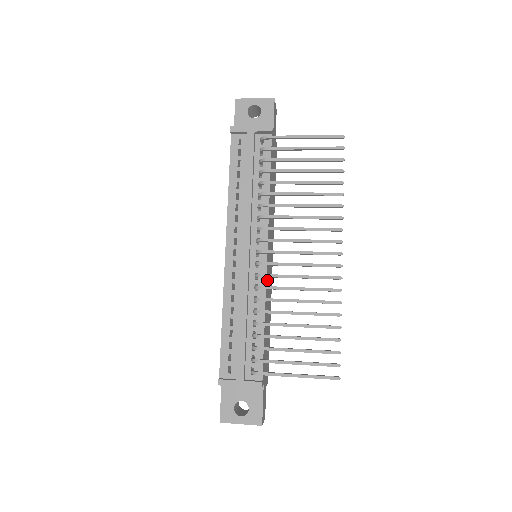
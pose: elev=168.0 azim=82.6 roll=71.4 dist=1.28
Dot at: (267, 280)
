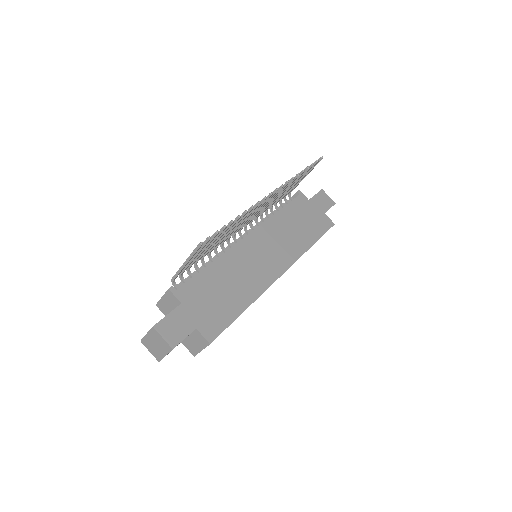
Dot at: (241, 252)
